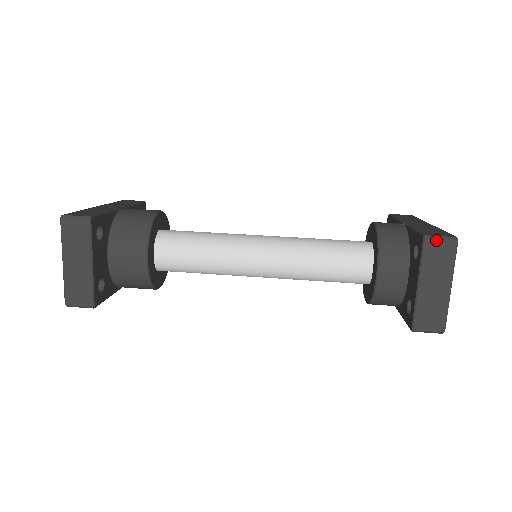
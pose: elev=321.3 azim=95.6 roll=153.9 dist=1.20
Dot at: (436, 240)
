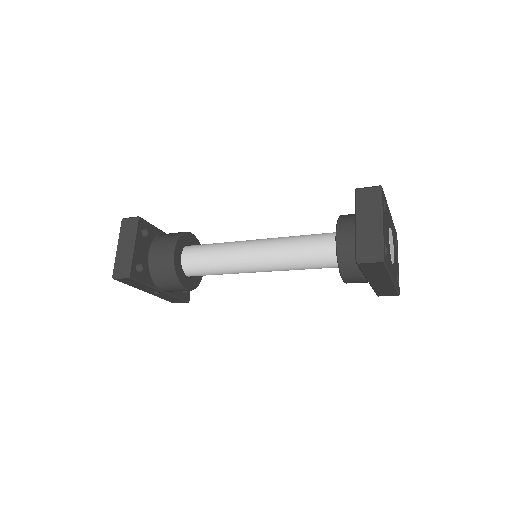
Dot at: (364, 189)
